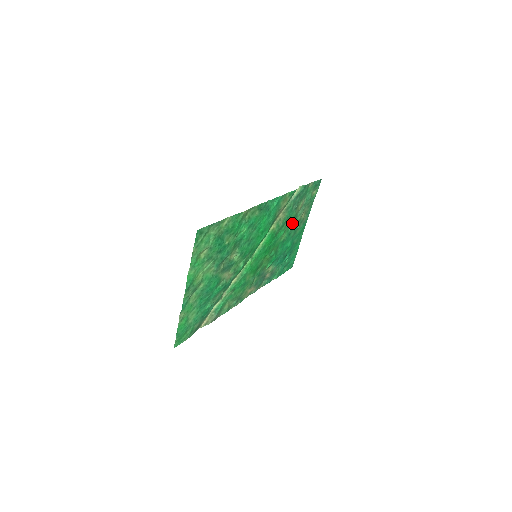
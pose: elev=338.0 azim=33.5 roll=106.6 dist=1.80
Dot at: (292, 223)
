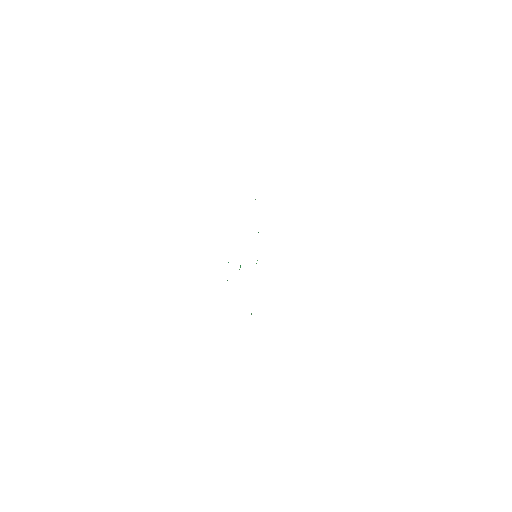
Dot at: occluded
